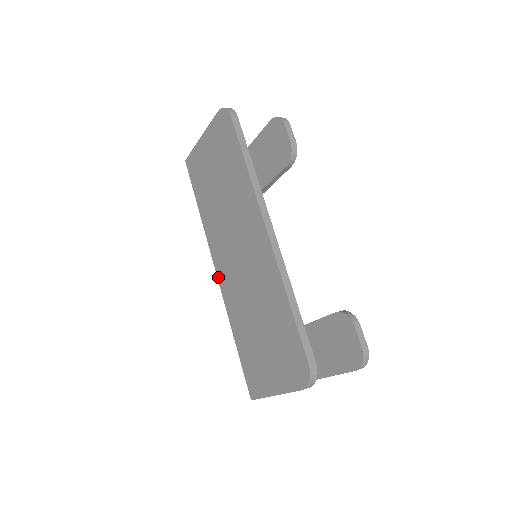
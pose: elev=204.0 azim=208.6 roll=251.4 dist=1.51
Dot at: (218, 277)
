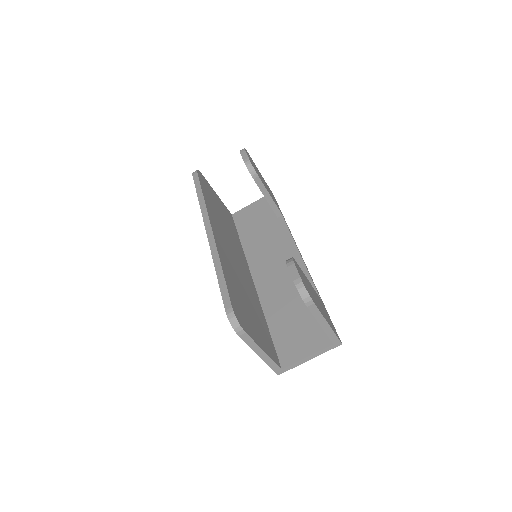
Dot at: occluded
